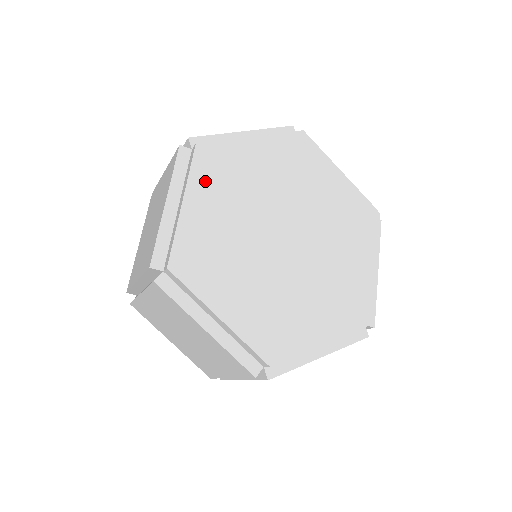
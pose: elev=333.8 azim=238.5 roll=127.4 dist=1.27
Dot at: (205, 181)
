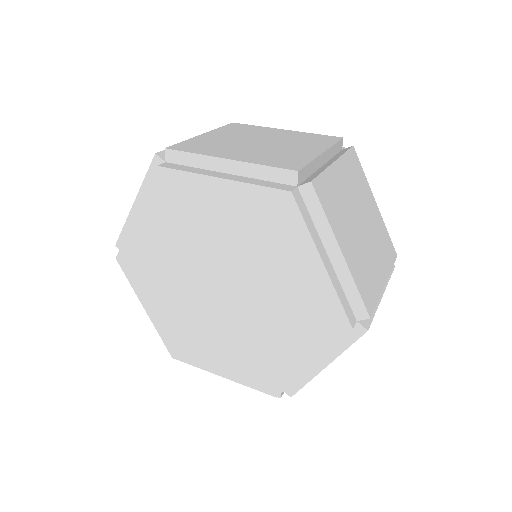
Dot at: (157, 206)
